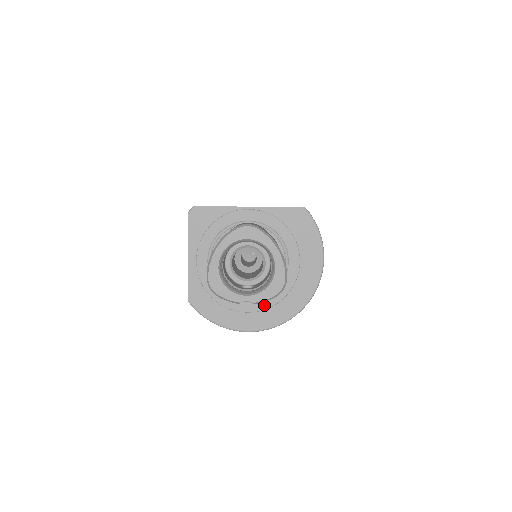
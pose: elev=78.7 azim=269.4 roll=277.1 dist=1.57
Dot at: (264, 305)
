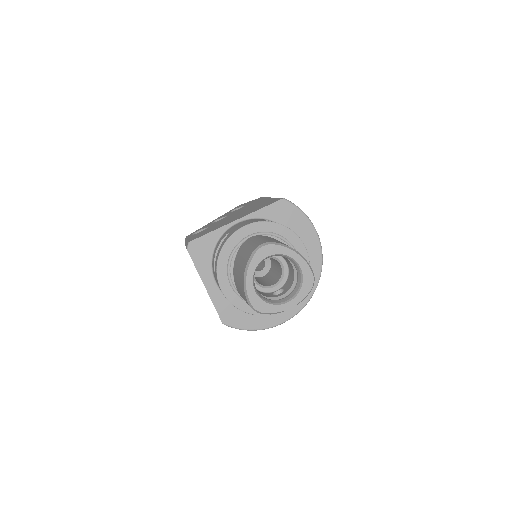
Dot at: occluded
